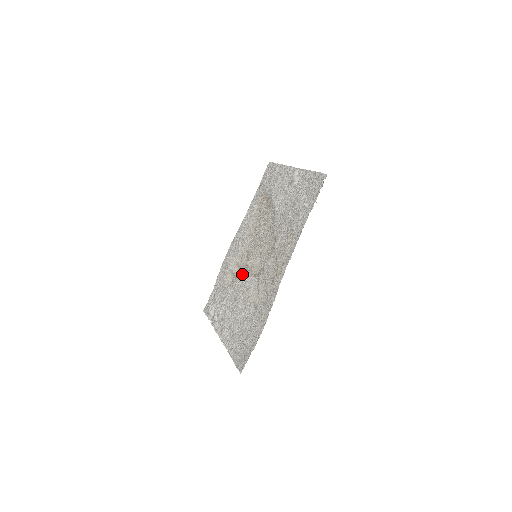
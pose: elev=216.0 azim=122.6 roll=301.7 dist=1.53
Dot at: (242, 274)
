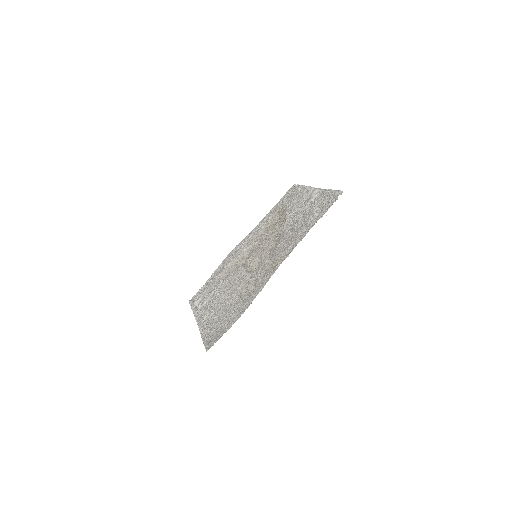
Dot at: (238, 269)
